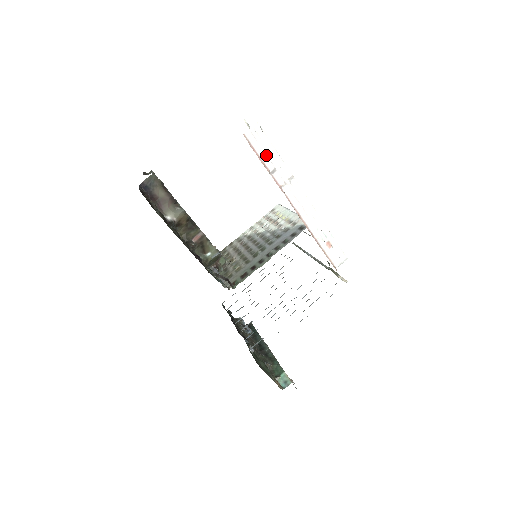
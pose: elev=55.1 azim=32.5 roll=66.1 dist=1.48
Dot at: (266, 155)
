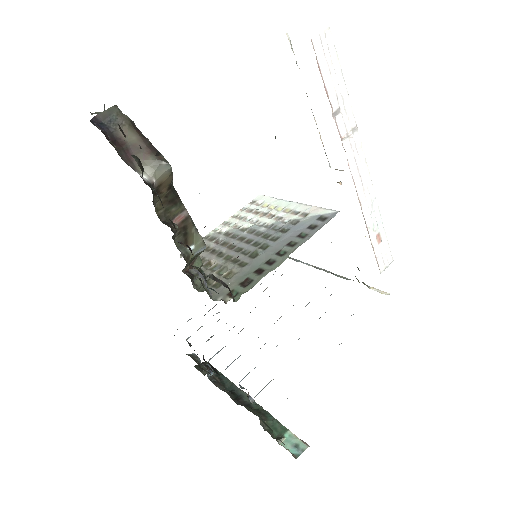
Dot at: (332, 84)
